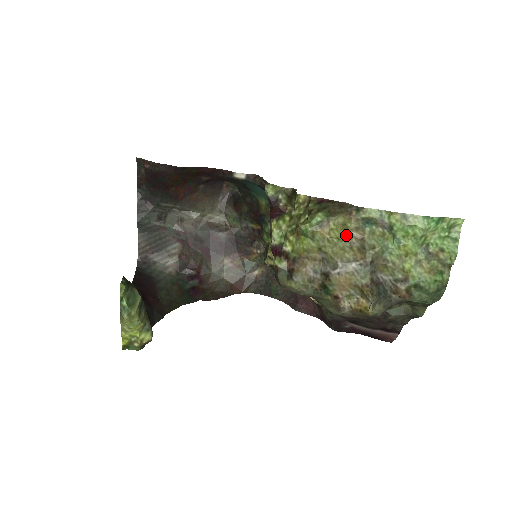
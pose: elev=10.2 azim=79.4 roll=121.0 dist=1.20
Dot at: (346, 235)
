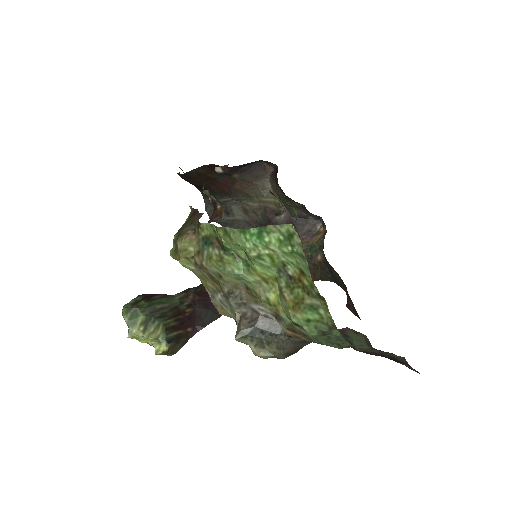
Dot at: (192, 262)
